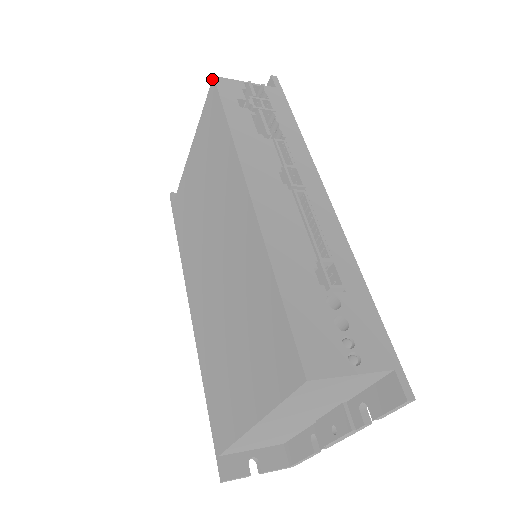
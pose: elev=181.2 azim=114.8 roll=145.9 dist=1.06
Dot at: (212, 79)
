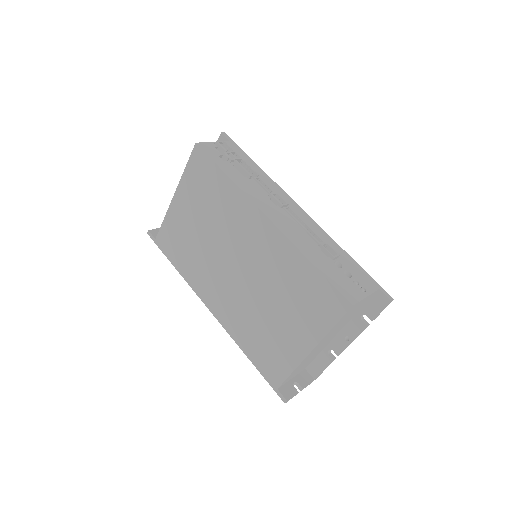
Dot at: (195, 145)
